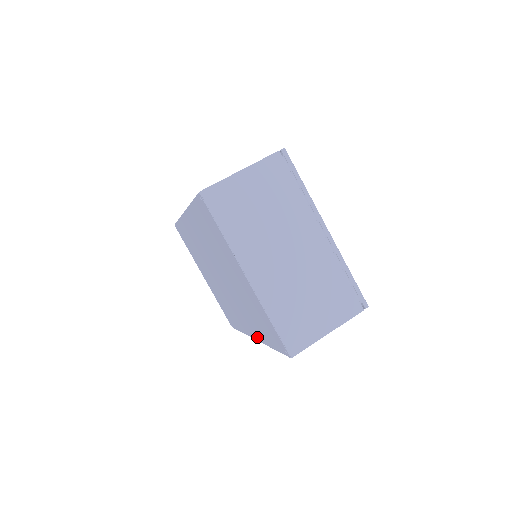
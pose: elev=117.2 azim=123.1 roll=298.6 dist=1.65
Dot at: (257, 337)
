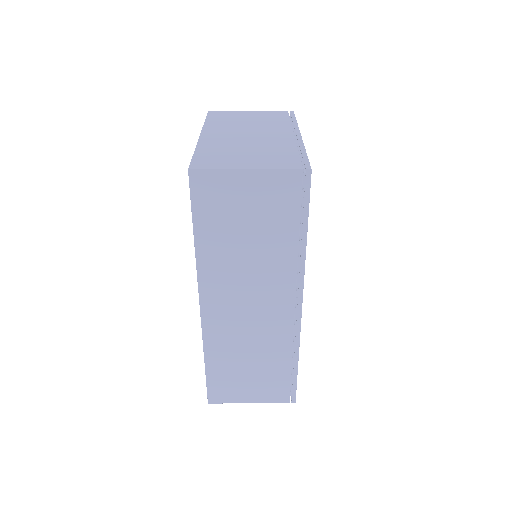
Dot at: occluded
